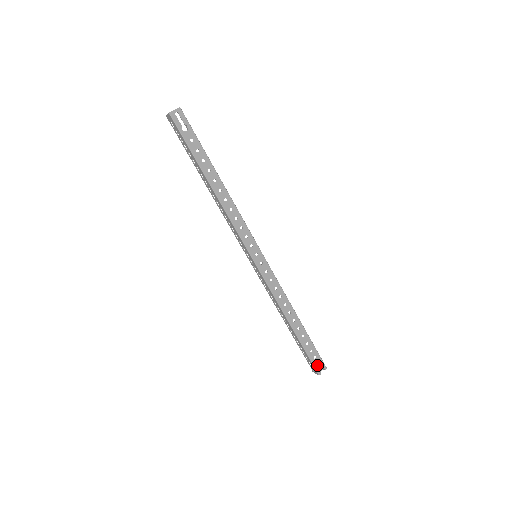
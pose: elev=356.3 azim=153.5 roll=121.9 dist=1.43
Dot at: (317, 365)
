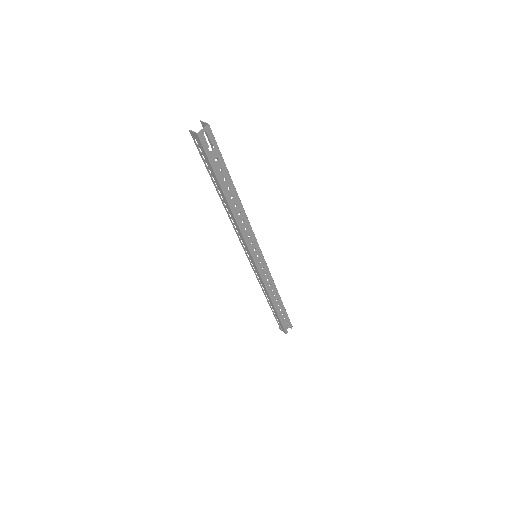
Dot at: (286, 327)
